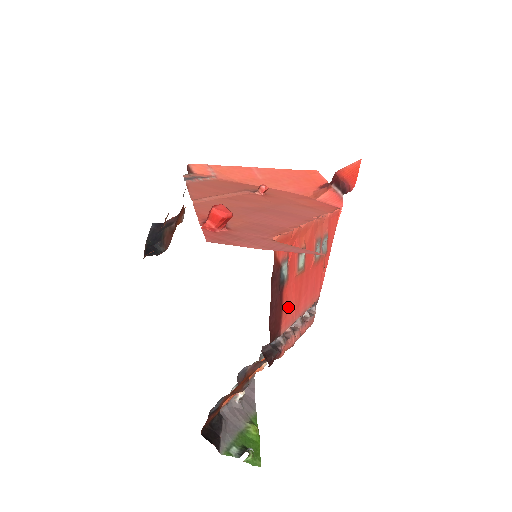
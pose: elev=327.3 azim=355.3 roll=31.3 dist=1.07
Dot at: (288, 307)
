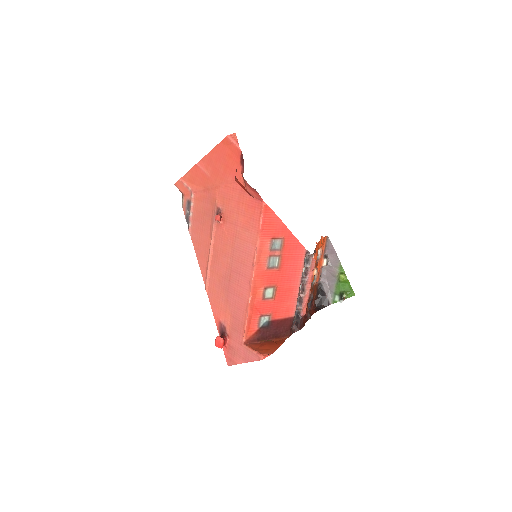
Dot at: (286, 307)
